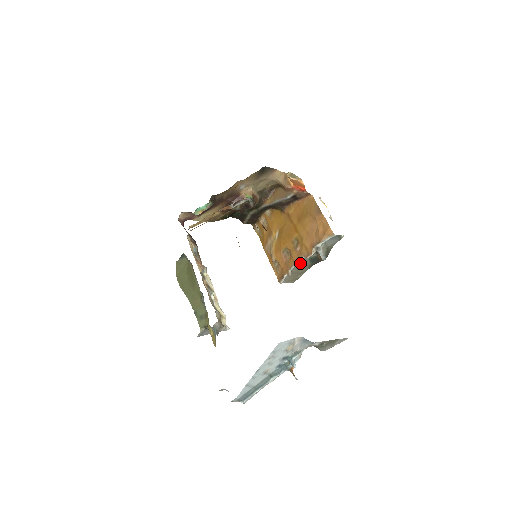
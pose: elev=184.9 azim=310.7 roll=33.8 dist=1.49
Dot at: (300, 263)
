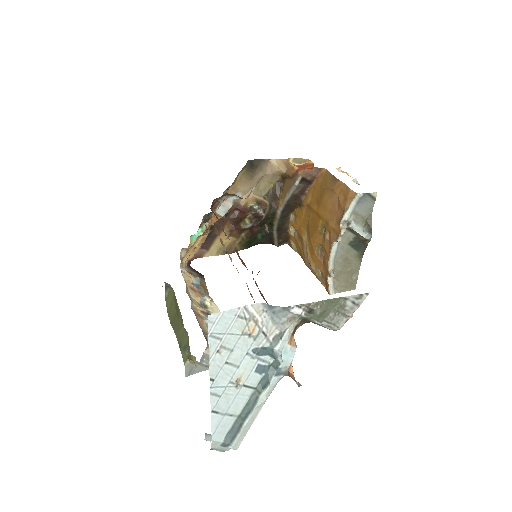
Dot at: (339, 255)
